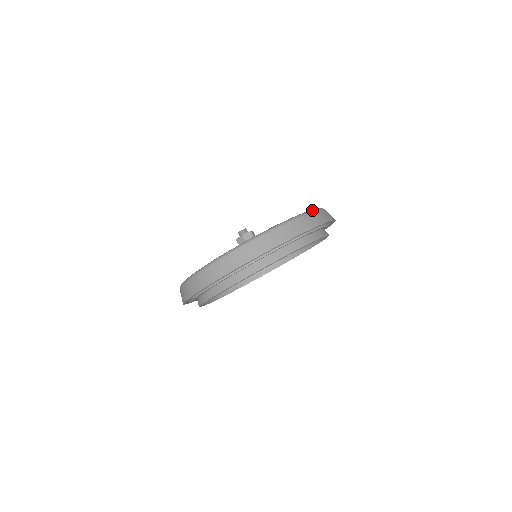
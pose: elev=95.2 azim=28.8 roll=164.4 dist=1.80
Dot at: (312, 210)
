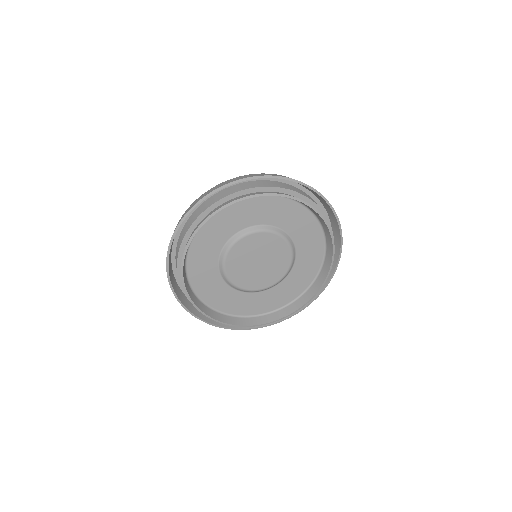
Dot at: occluded
